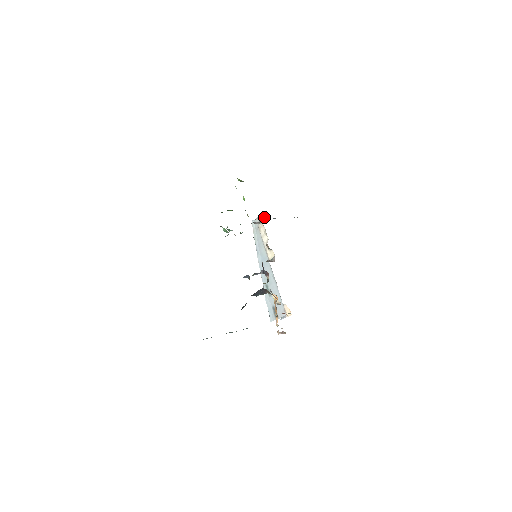
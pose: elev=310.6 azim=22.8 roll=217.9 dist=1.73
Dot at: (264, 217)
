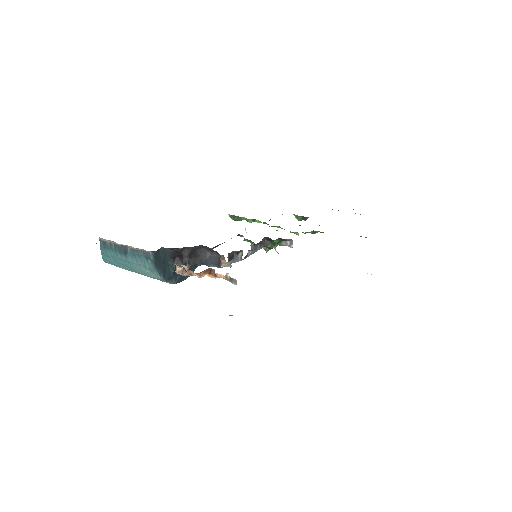
Dot at: (297, 234)
